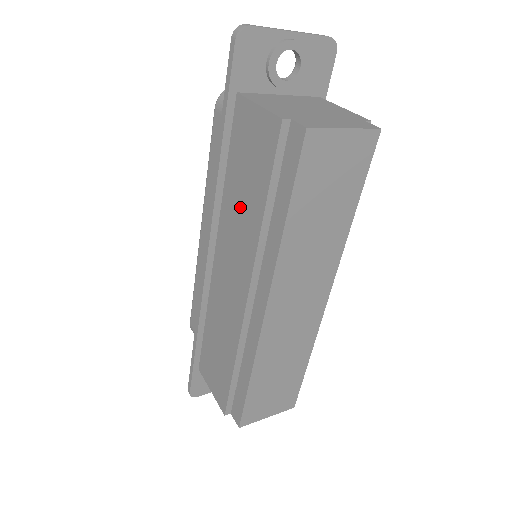
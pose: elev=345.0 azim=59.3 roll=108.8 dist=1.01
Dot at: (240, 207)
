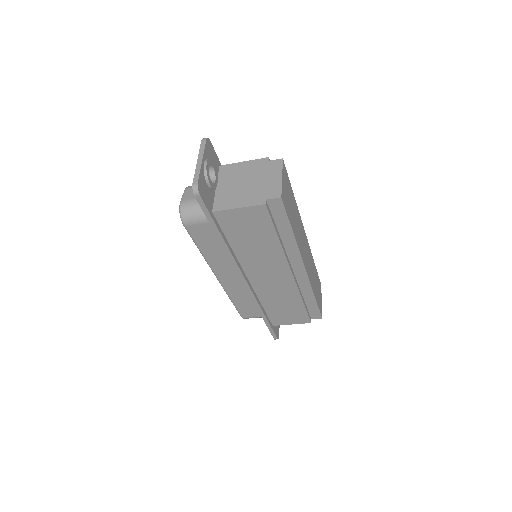
Dot at: (256, 249)
